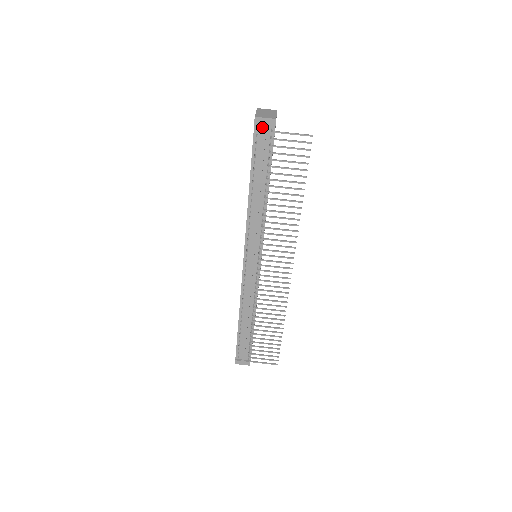
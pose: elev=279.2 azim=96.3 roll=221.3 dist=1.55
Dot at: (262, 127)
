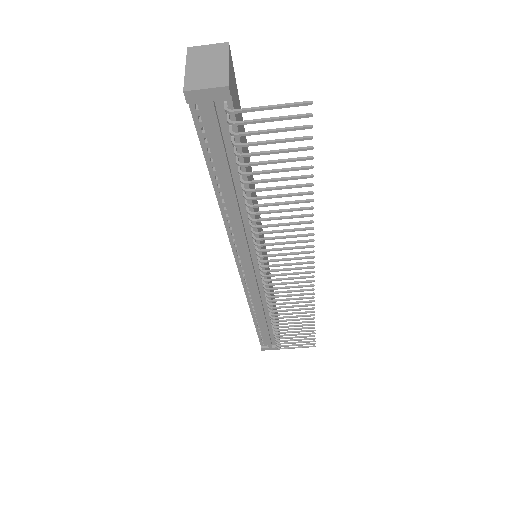
Dot at: (205, 103)
